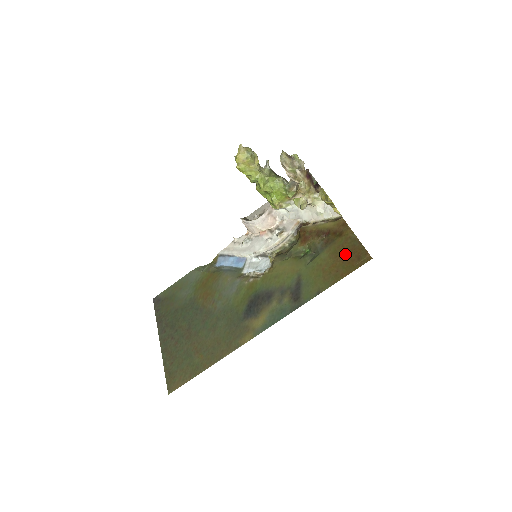
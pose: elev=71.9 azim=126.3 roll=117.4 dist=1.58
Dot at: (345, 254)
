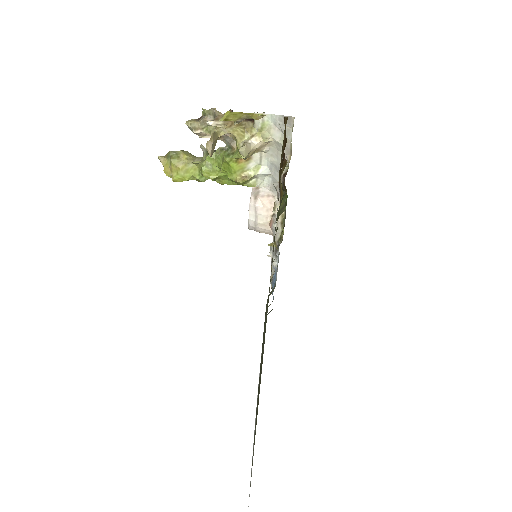
Dot at: occluded
